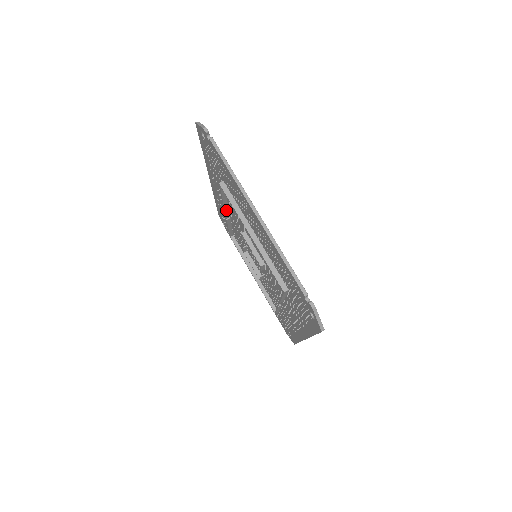
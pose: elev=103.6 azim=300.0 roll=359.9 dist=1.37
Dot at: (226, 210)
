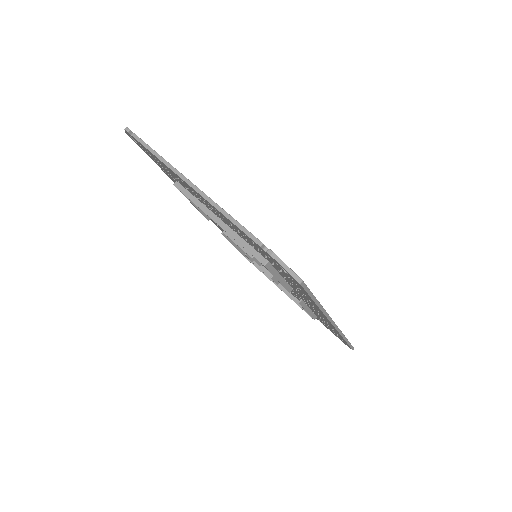
Dot at: occluded
